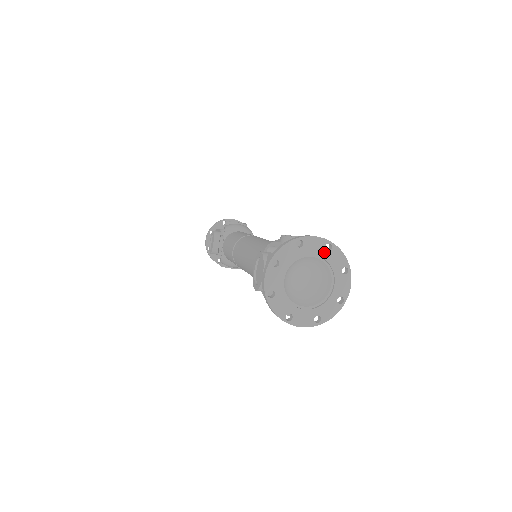
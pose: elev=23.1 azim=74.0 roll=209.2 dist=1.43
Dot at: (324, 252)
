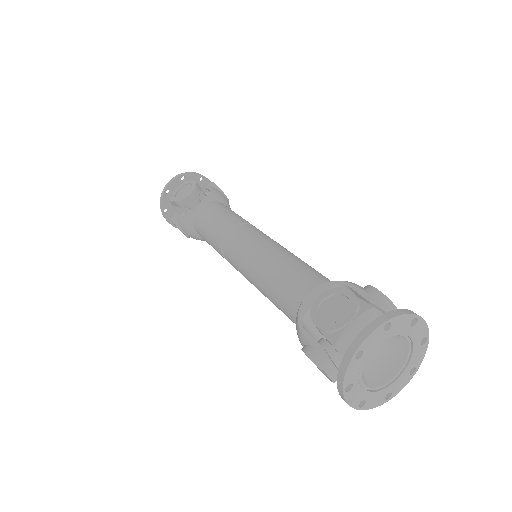
Dot at: (418, 343)
